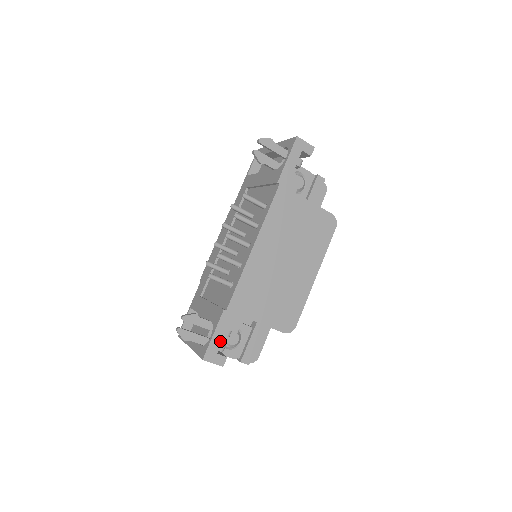
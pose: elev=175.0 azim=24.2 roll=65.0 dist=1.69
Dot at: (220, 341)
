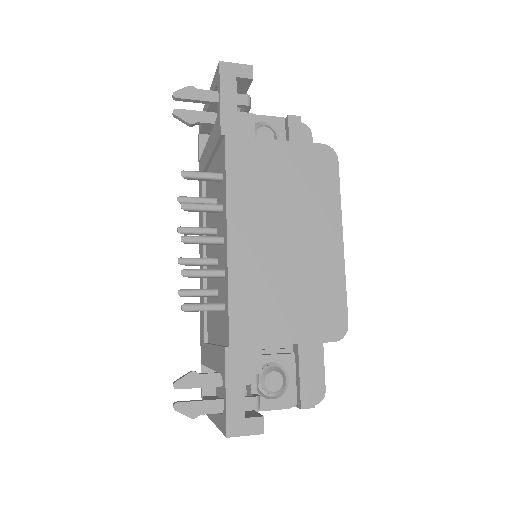
Dot at: (241, 397)
